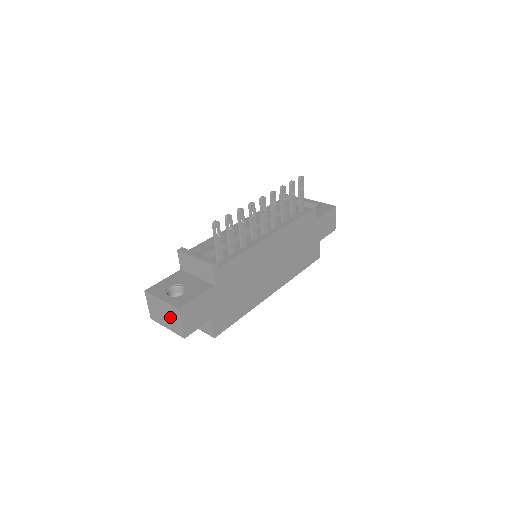
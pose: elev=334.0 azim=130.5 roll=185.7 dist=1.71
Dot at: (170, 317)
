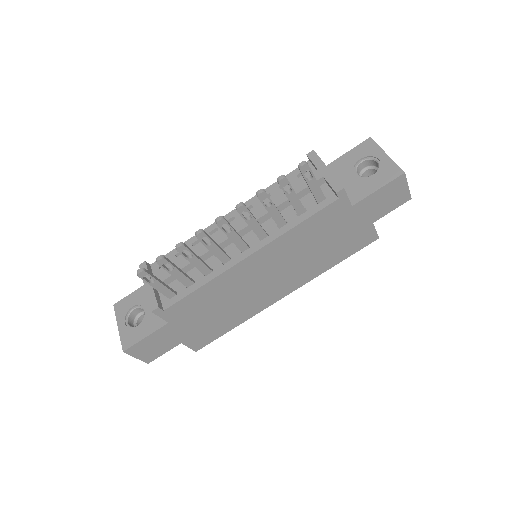
Dot at: occluded
